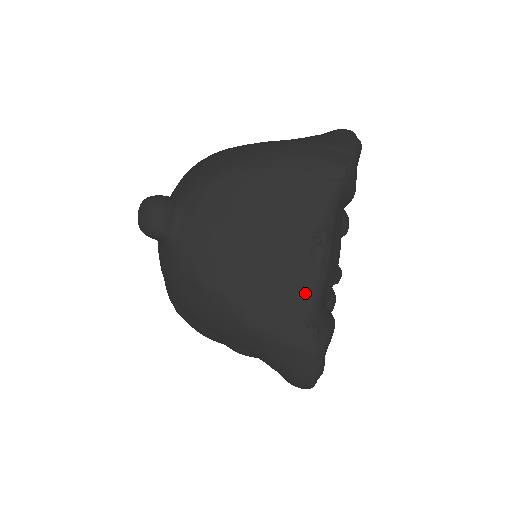
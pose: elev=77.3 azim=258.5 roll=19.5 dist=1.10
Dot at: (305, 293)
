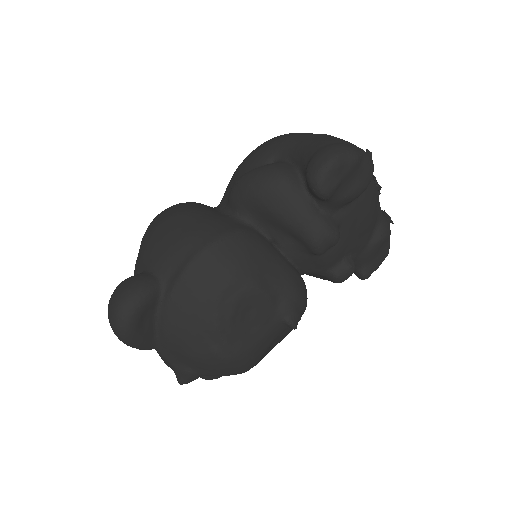
Dot at: occluded
